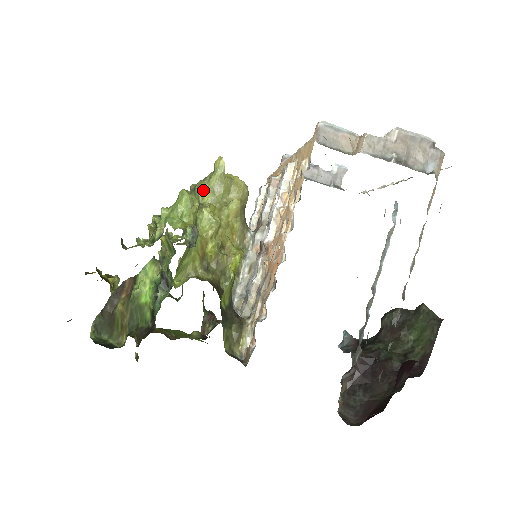
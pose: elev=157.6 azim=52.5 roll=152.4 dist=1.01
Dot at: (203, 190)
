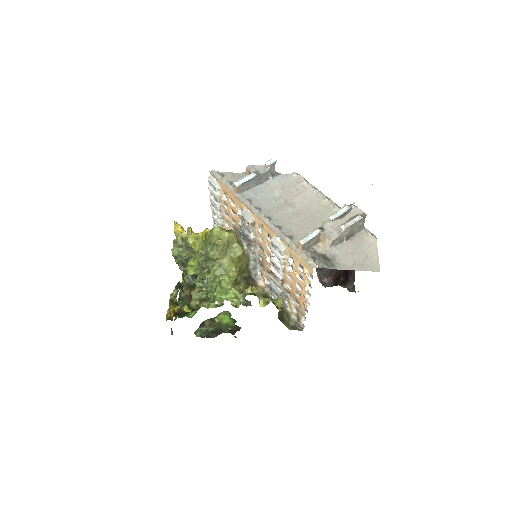
Dot at: (217, 258)
